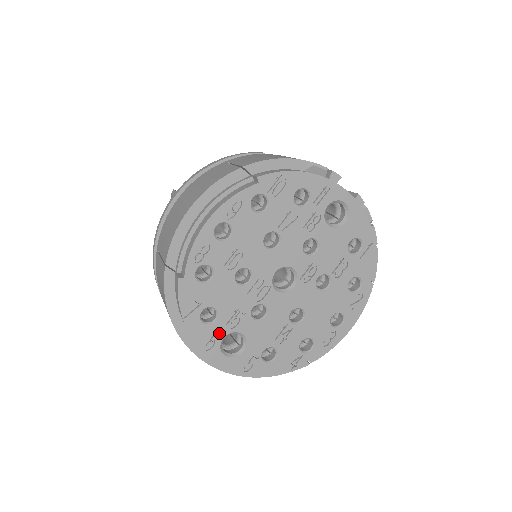
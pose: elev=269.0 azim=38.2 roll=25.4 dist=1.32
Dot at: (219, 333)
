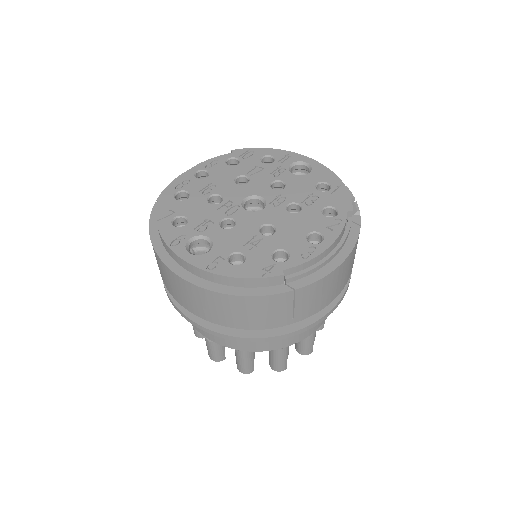
Dot at: (187, 235)
